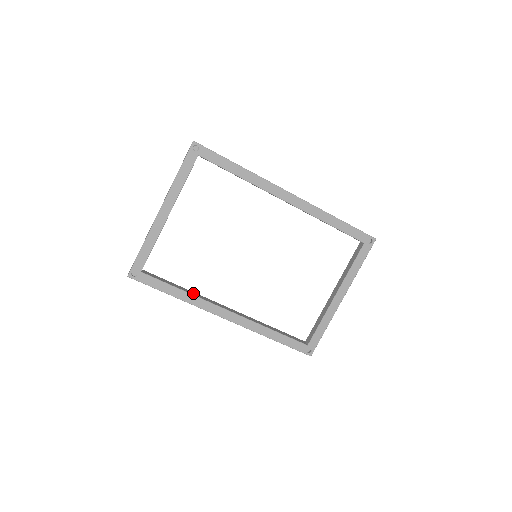
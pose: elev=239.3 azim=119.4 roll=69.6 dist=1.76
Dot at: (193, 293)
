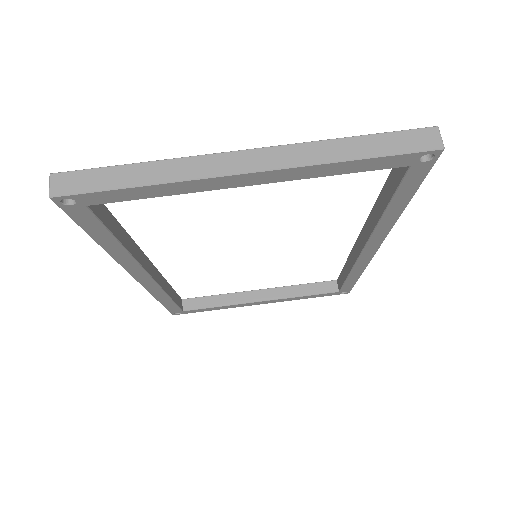
Dot at: (131, 245)
